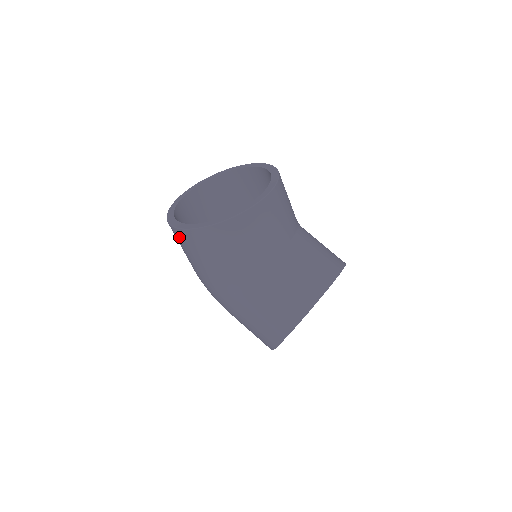
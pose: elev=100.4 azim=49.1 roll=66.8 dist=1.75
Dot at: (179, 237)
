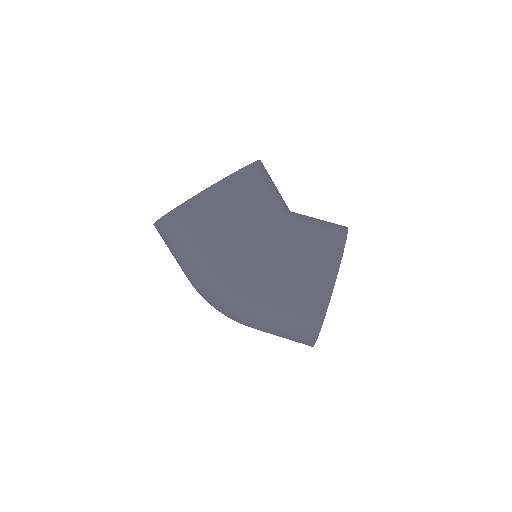
Dot at: (183, 219)
